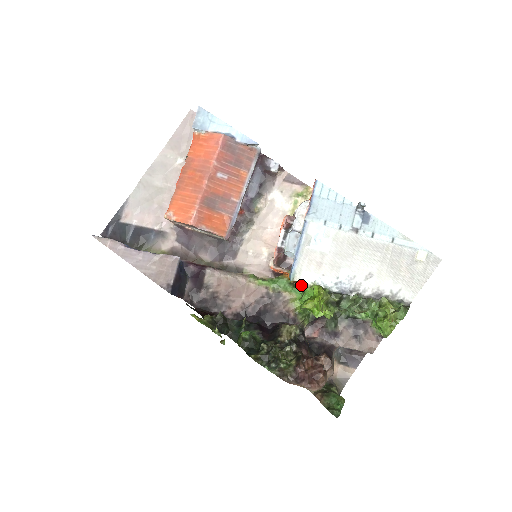
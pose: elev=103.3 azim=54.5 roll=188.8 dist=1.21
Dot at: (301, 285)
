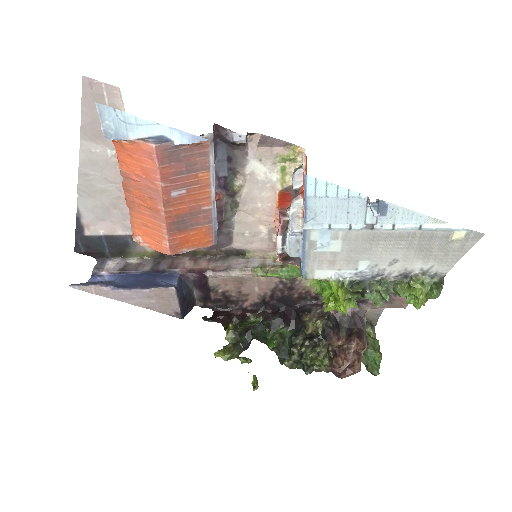
Dot at: occluded
